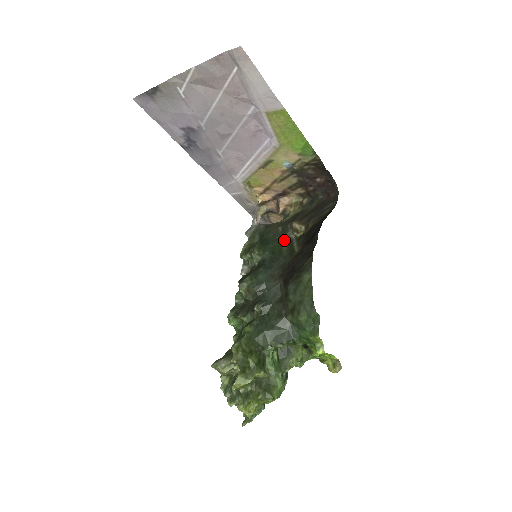
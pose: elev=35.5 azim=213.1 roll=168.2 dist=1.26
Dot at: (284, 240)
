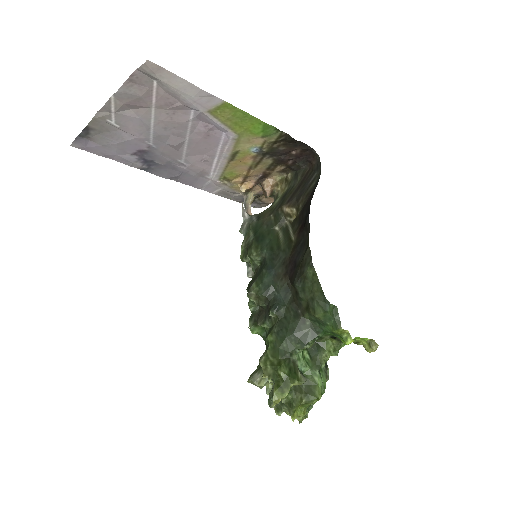
Dot at: (279, 229)
